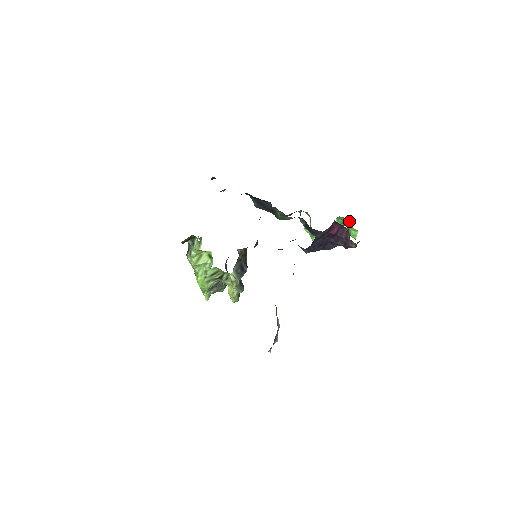
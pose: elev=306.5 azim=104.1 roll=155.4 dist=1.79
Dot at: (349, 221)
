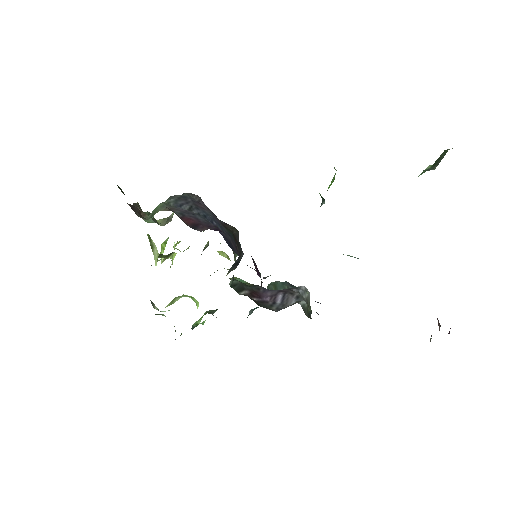
Dot at: occluded
